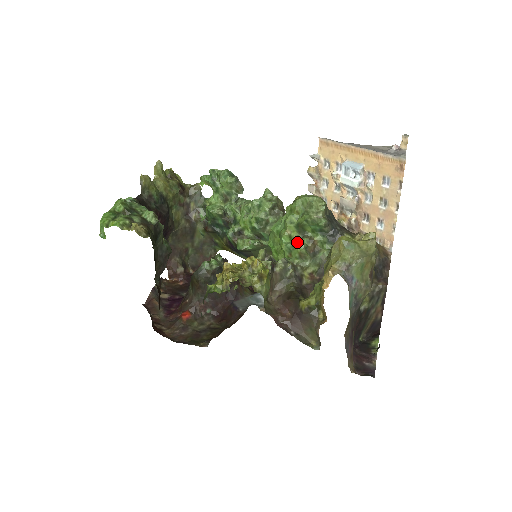
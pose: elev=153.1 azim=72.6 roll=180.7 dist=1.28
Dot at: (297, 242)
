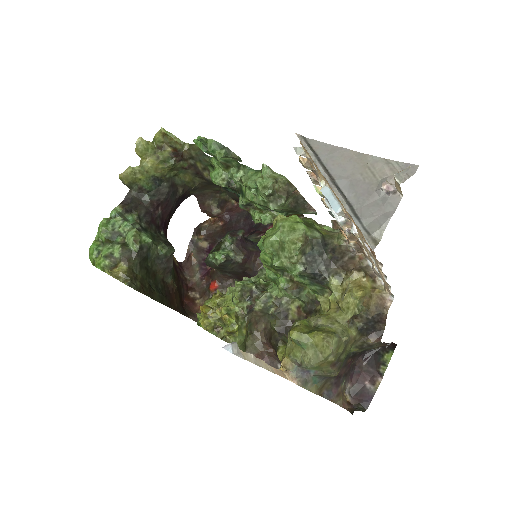
Dot at: (279, 275)
